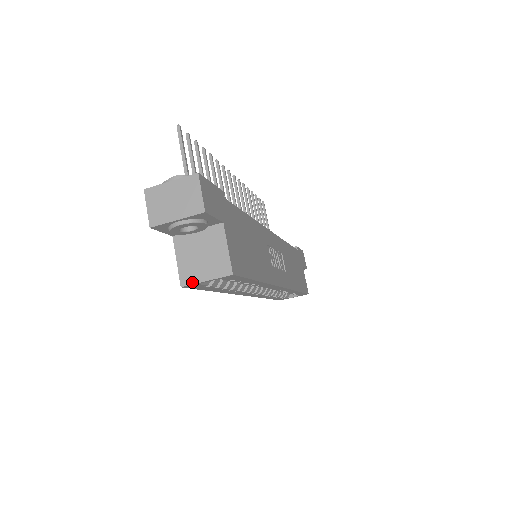
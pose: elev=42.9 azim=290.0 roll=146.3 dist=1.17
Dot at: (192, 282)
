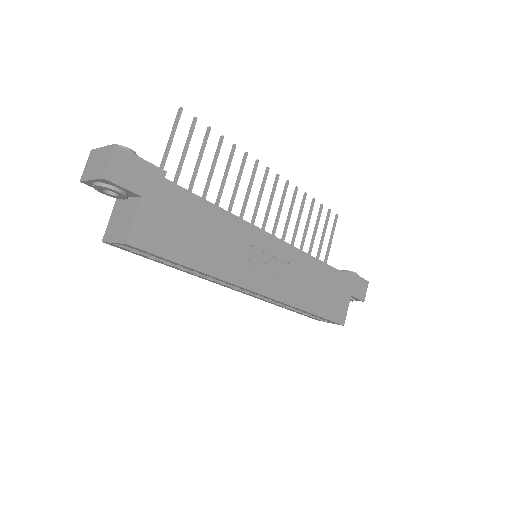
Dot at: (107, 240)
